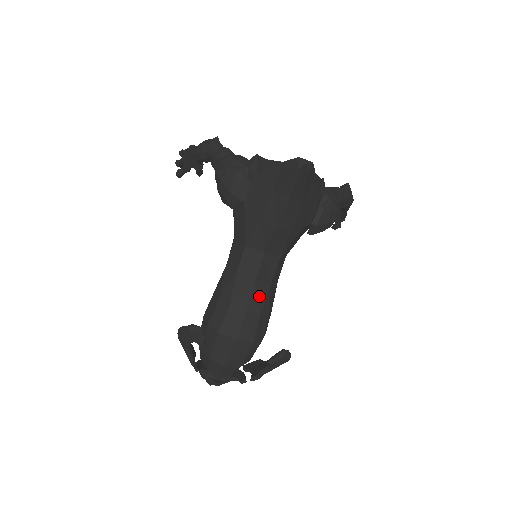
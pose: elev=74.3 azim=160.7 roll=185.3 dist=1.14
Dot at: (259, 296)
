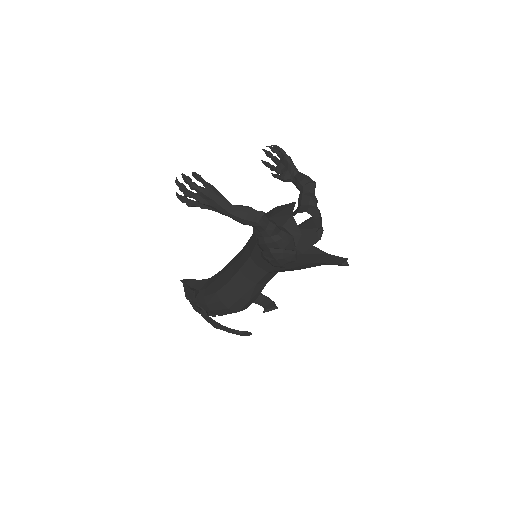
Dot at: occluded
